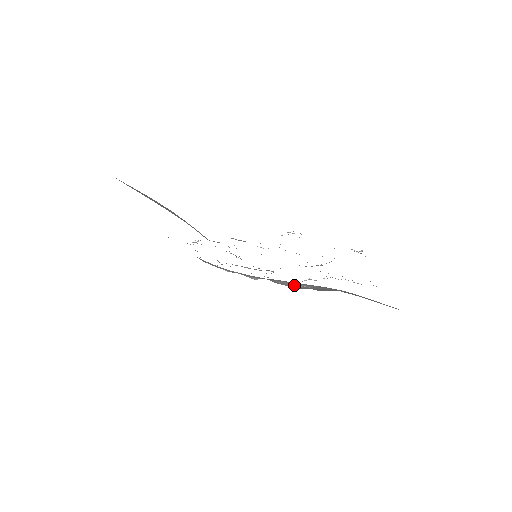
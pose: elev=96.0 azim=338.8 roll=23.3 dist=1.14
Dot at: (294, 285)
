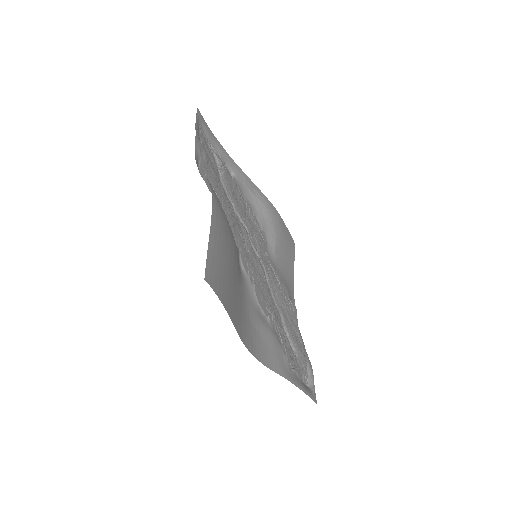
Dot at: (253, 199)
